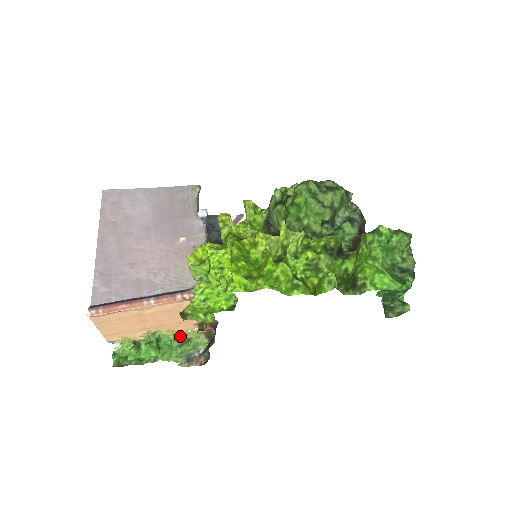
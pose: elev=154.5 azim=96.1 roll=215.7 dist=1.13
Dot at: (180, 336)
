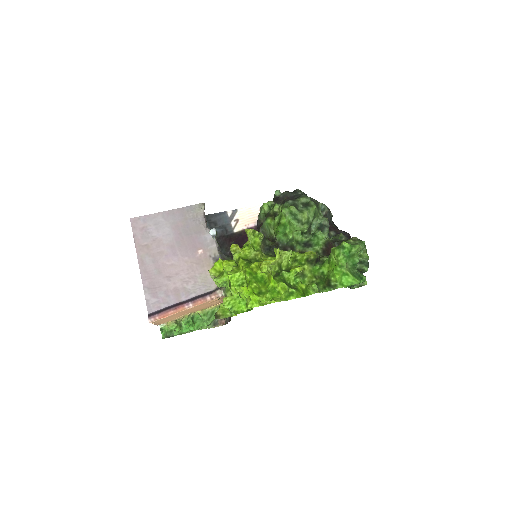
Dot at: (207, 311)
